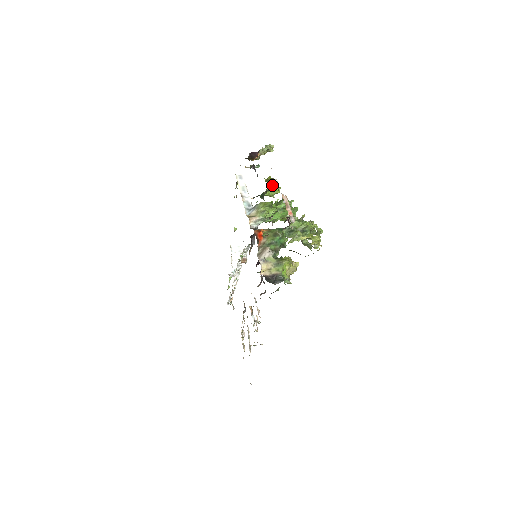
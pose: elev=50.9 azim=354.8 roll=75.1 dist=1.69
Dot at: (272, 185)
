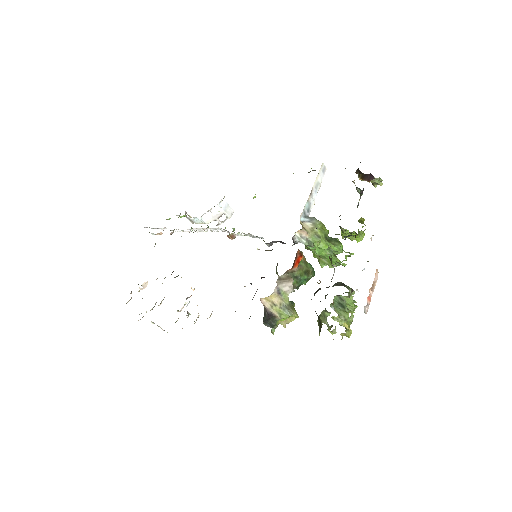
Dot at: (360, 231)
